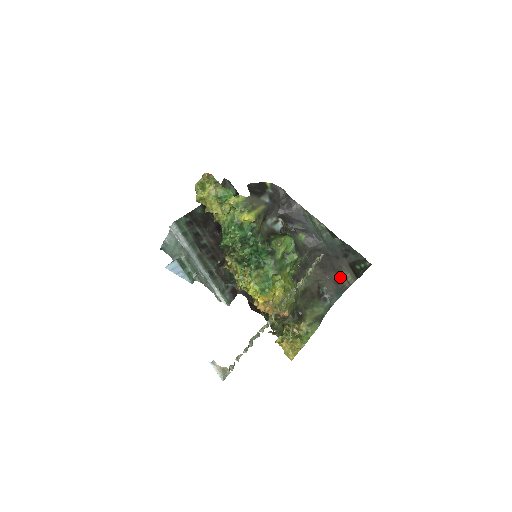
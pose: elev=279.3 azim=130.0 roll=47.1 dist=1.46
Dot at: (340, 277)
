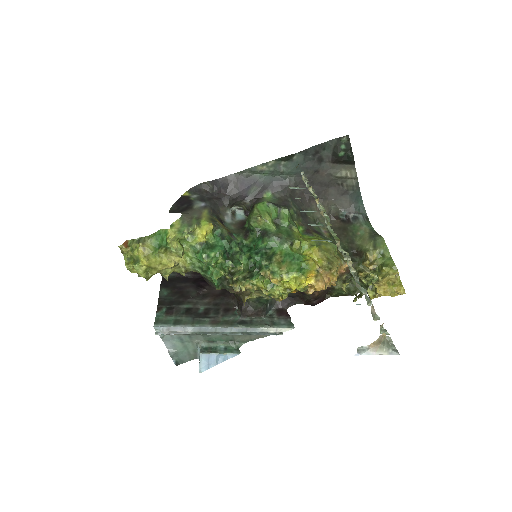
Dot at: (340, 184)
